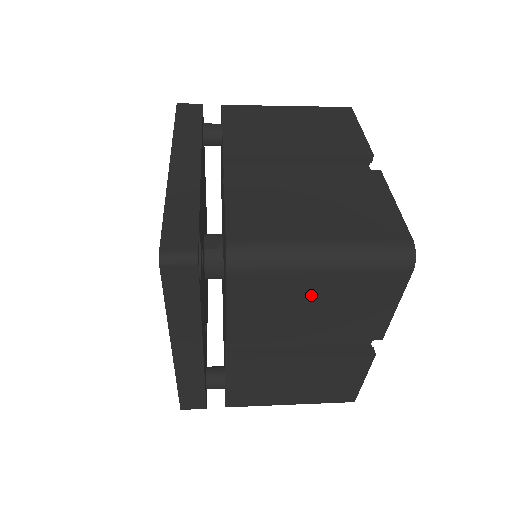
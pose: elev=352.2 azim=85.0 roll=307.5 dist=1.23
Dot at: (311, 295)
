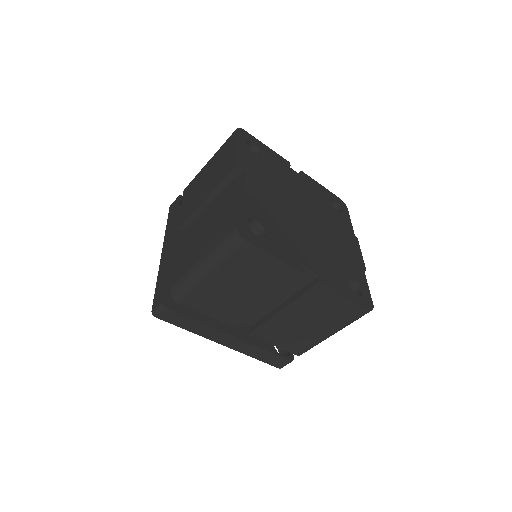
Dot at: (206, 174)
